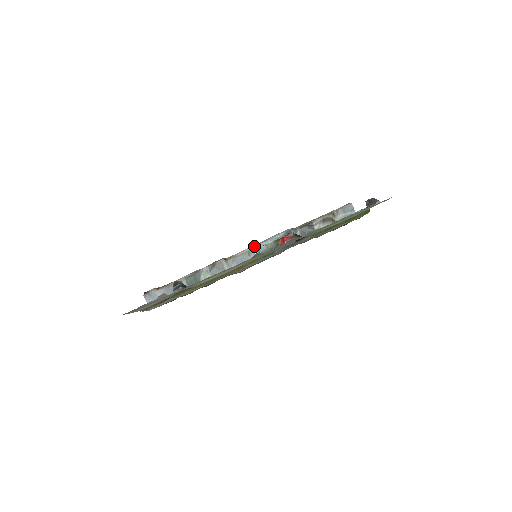
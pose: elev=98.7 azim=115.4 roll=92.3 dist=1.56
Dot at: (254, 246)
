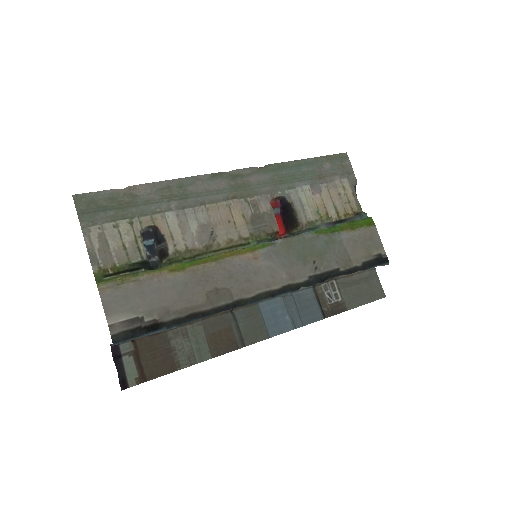
Dot at: occluded
